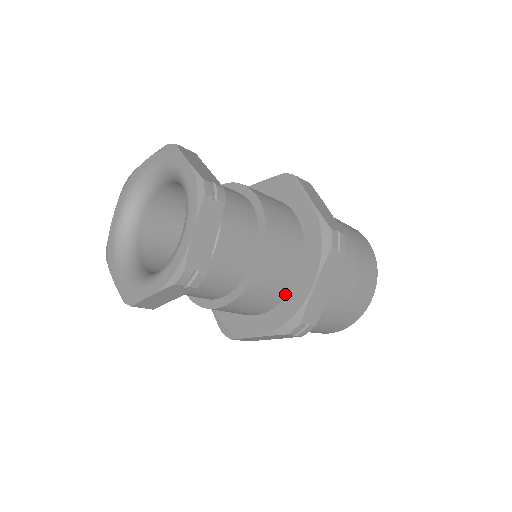
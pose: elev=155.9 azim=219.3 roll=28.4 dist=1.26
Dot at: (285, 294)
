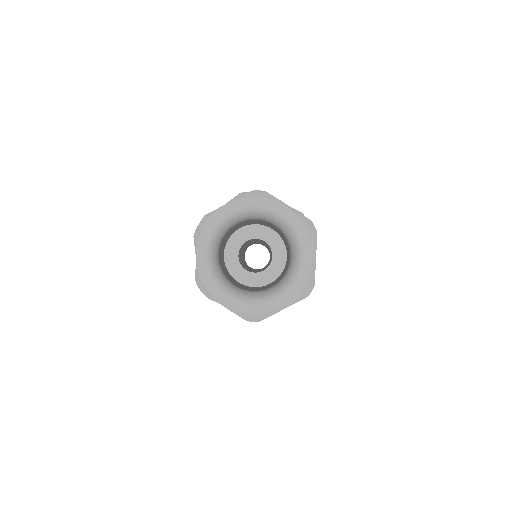
Dot at: occluded
